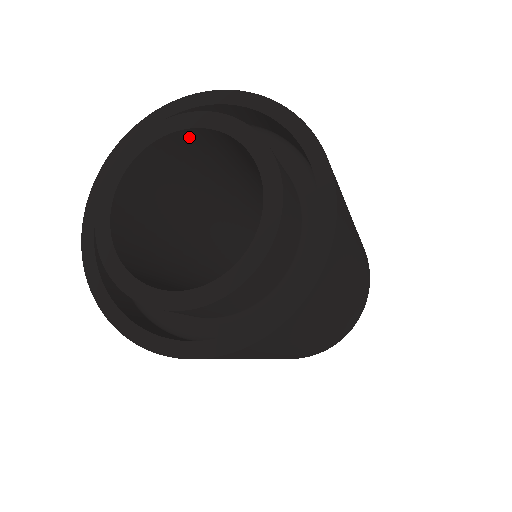
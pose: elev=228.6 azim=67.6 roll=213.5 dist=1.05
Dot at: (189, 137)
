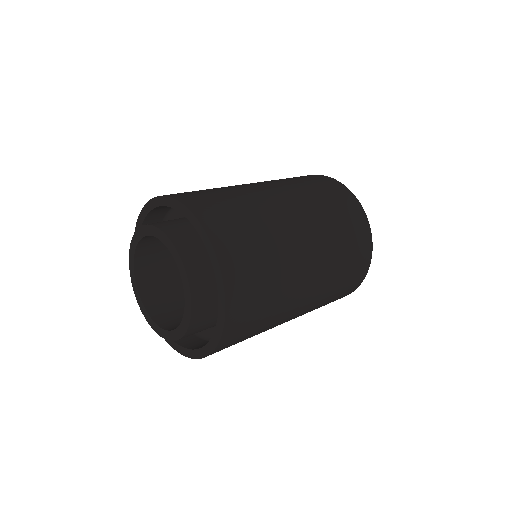
Dot at: occluded
